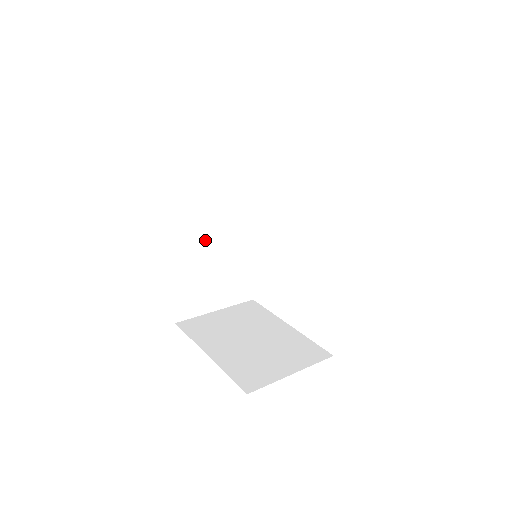
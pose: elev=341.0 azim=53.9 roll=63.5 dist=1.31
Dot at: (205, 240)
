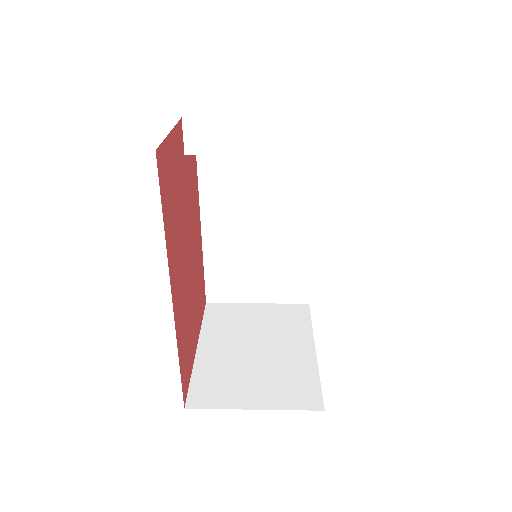
Dot at: (242, 222)
